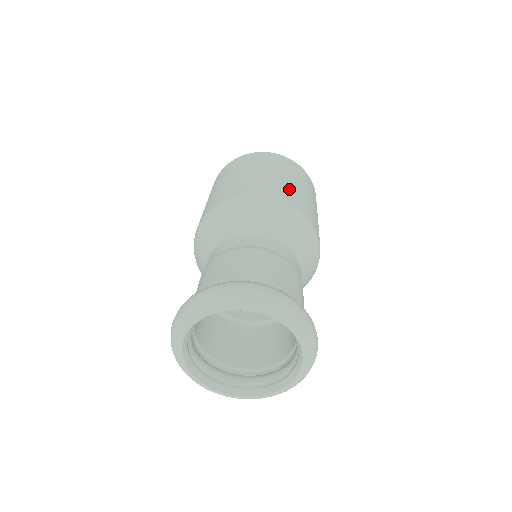
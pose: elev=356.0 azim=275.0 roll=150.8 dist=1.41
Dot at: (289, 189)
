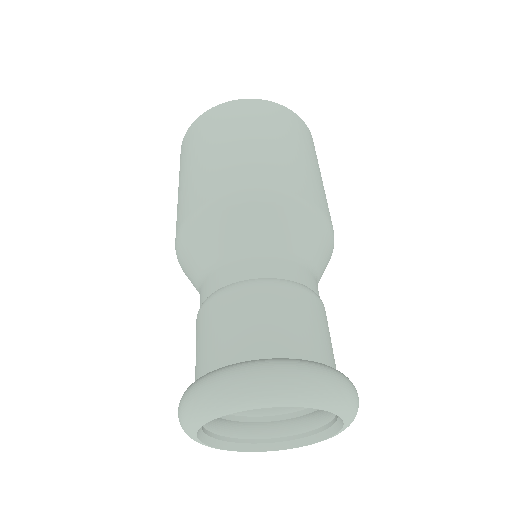
Dot at: (295, 170)
